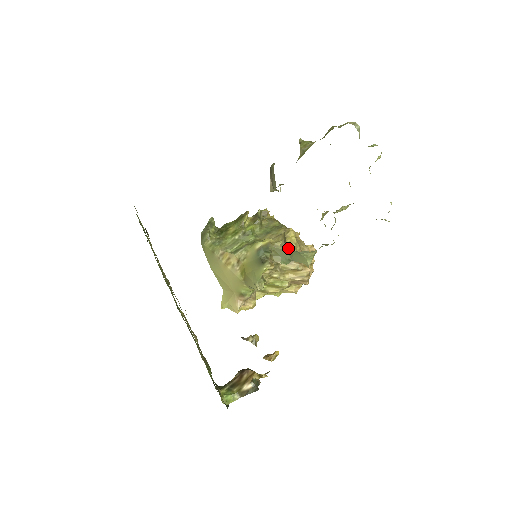
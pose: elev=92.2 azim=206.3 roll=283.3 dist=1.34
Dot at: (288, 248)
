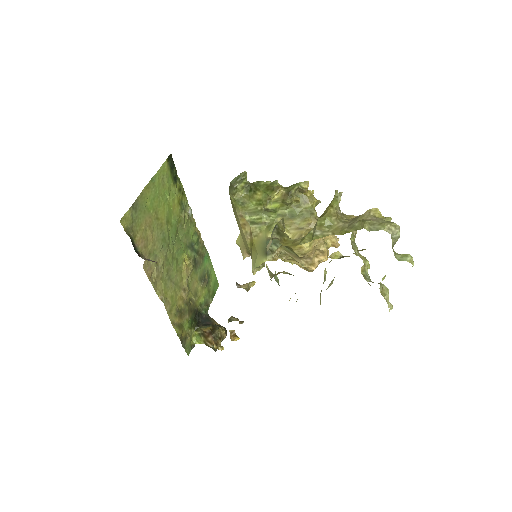
Dot at: occluded
